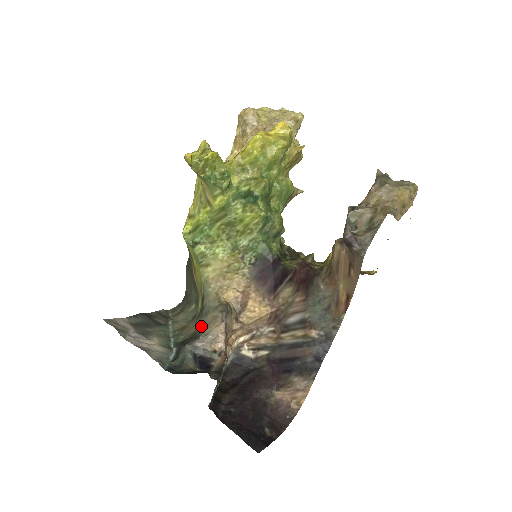
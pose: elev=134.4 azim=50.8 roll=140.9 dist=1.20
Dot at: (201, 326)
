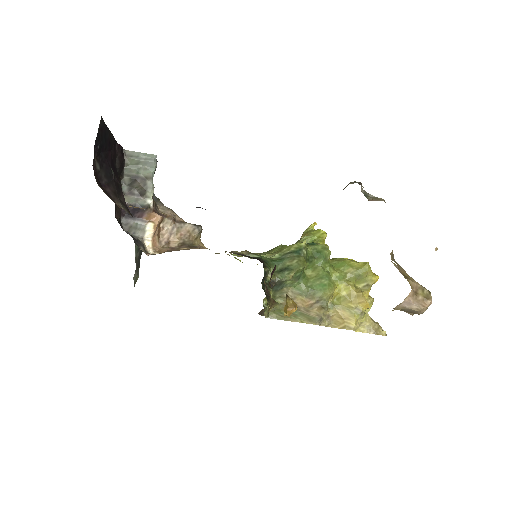
Dot at: occluded
